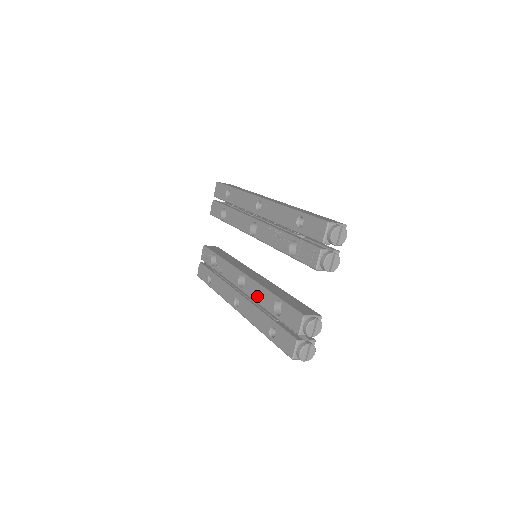
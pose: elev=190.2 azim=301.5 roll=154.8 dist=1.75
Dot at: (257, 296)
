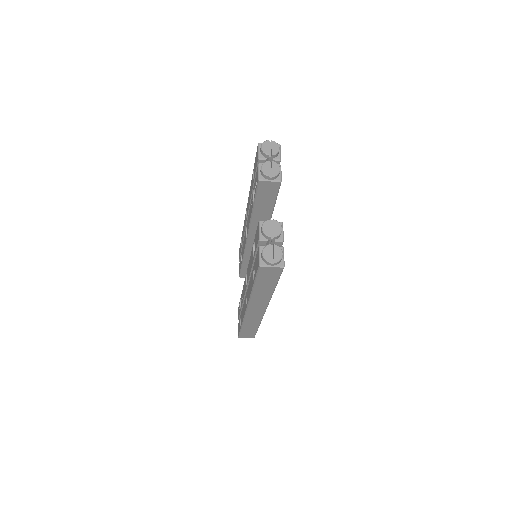
Dot at: (249, 269)
